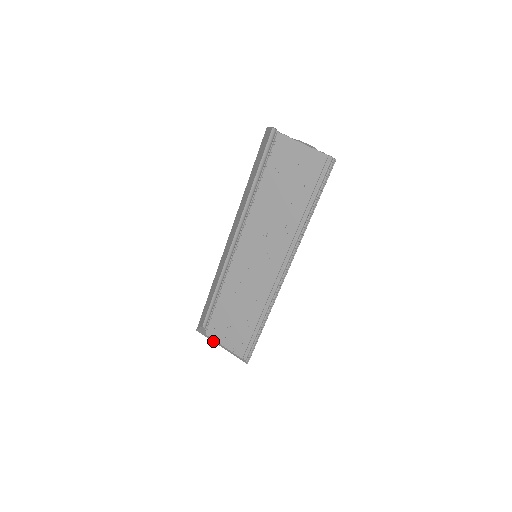
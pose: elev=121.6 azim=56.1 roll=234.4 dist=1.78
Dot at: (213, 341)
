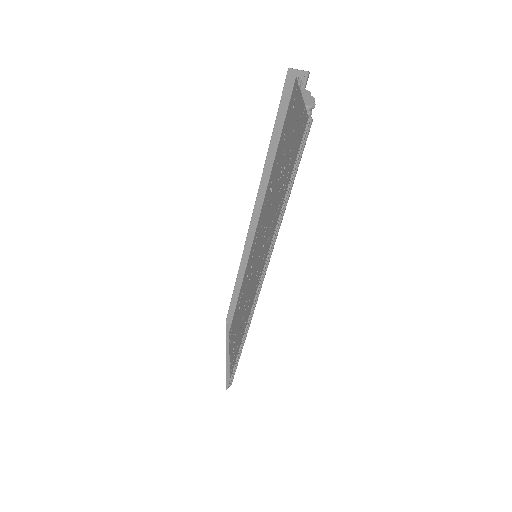
Dot at: (226, 343)
